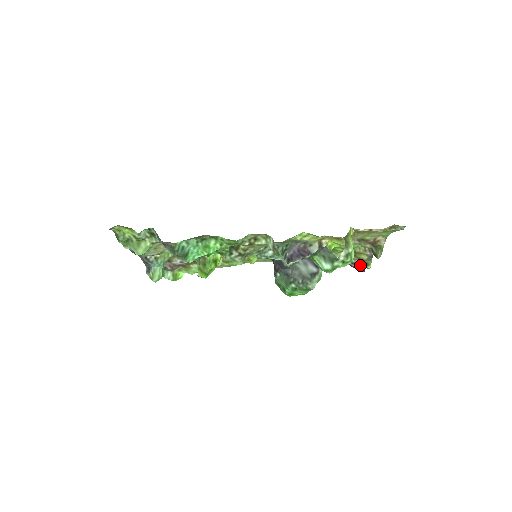
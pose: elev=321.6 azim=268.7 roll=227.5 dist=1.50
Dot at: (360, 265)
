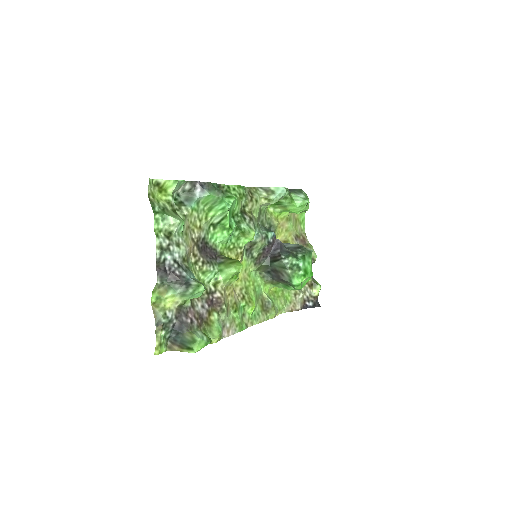
Dot at: (313, 296)
